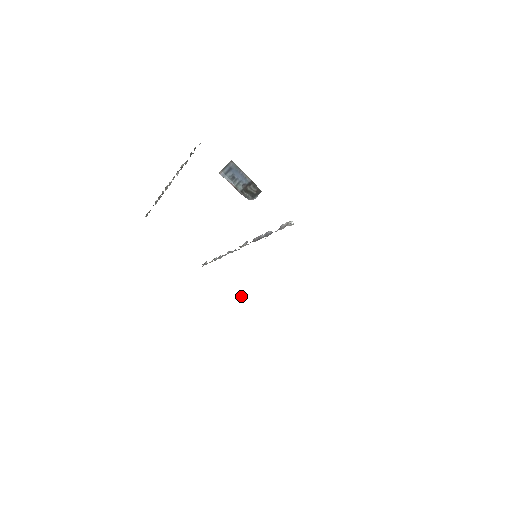
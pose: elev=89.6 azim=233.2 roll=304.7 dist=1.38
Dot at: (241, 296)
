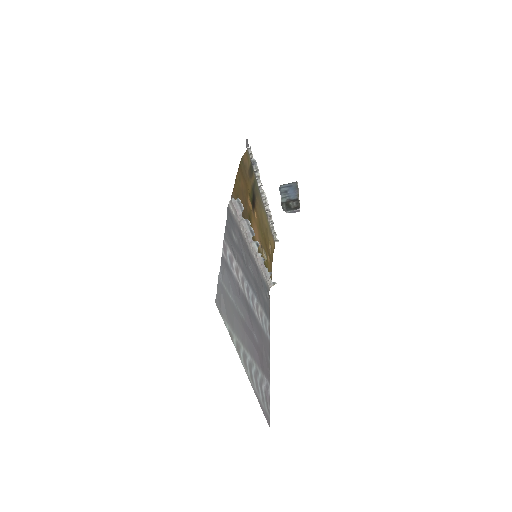
Dot at: occluded
